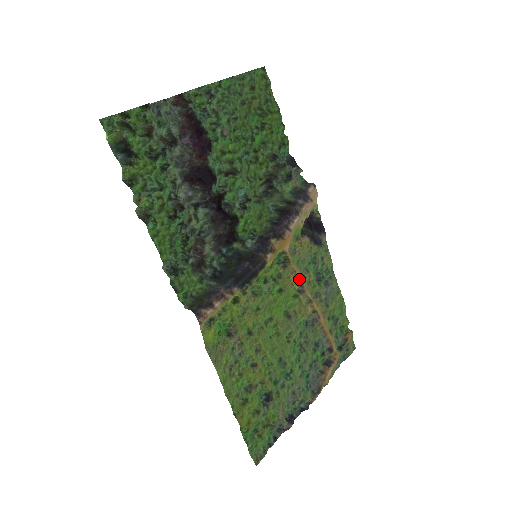
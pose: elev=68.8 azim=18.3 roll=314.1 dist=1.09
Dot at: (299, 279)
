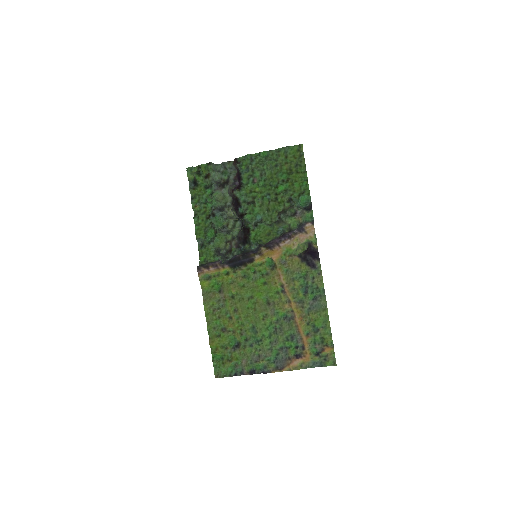
Dot at: (282, 282)
